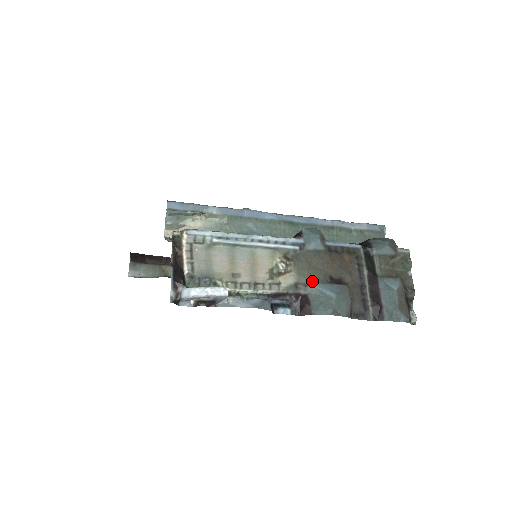
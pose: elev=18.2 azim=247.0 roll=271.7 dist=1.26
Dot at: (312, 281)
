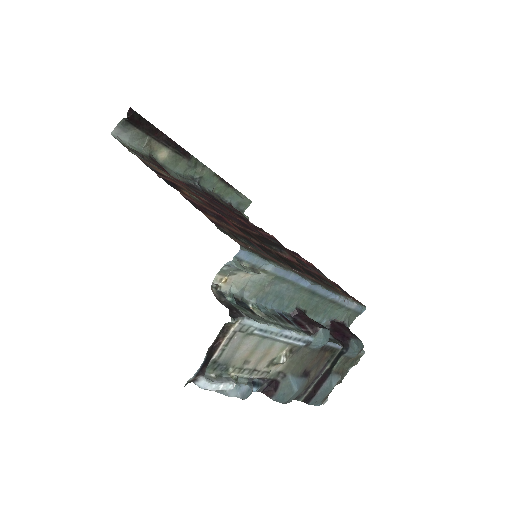
Dot at: (292, 374)
